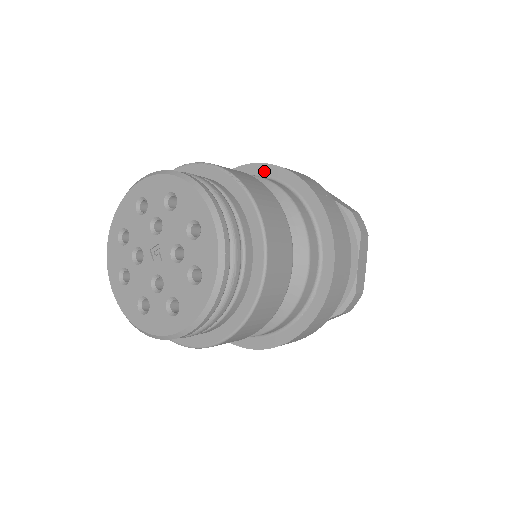
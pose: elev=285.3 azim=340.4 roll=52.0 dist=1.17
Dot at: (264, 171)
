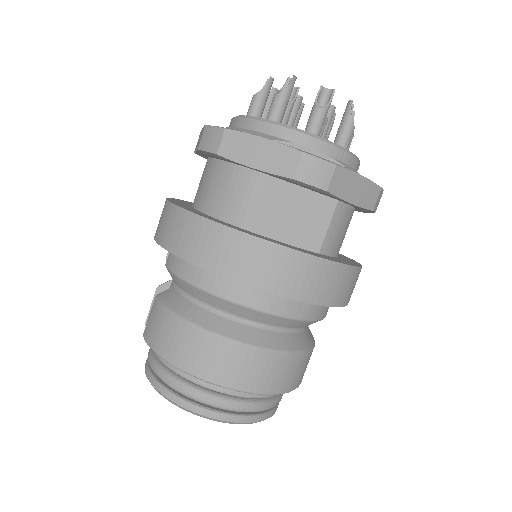
Dot at: occluded
